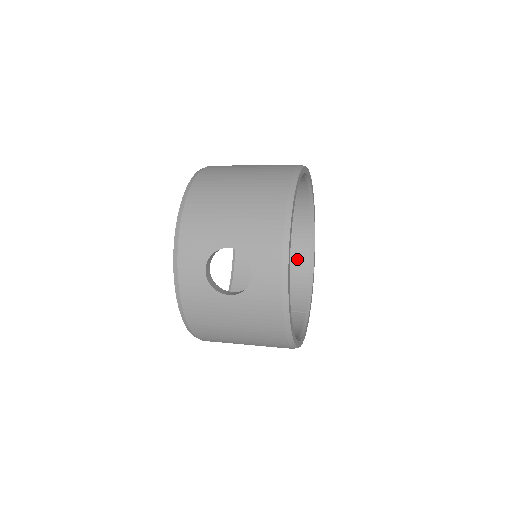
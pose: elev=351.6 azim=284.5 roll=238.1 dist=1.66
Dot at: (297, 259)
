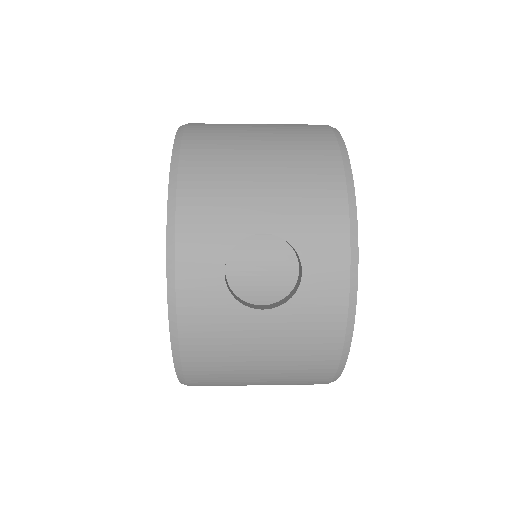
Dot at: (286, 263)
